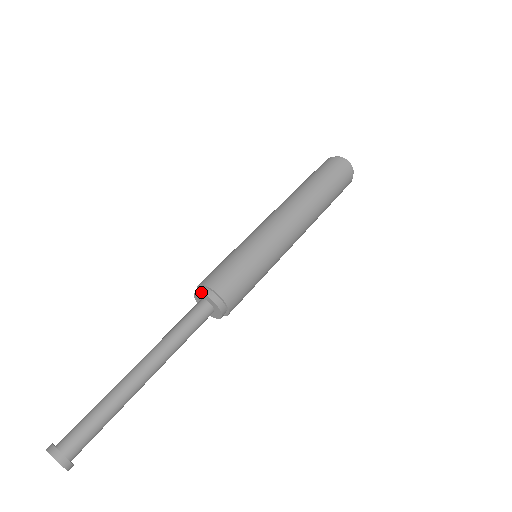
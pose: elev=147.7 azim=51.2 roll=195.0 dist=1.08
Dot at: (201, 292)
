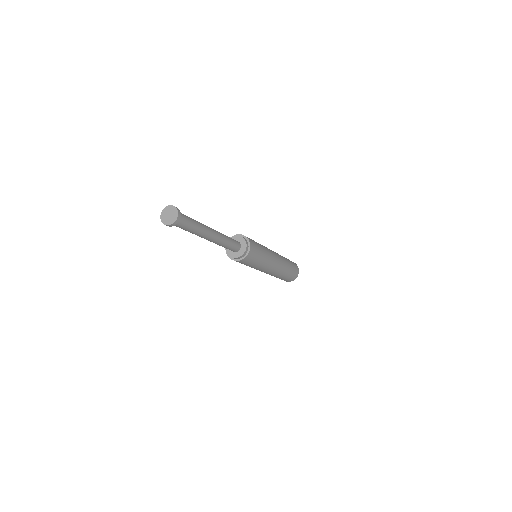
Dot at: (236, 235)
